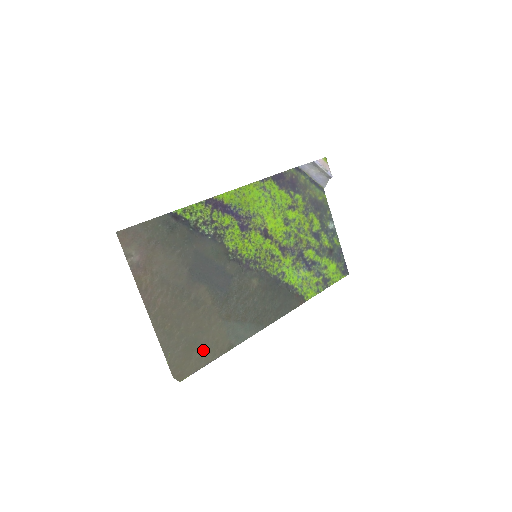
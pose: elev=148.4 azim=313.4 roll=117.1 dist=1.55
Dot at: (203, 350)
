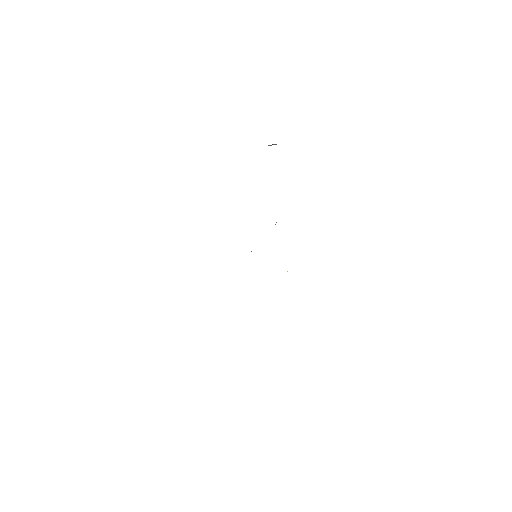
Dot at: occluded
